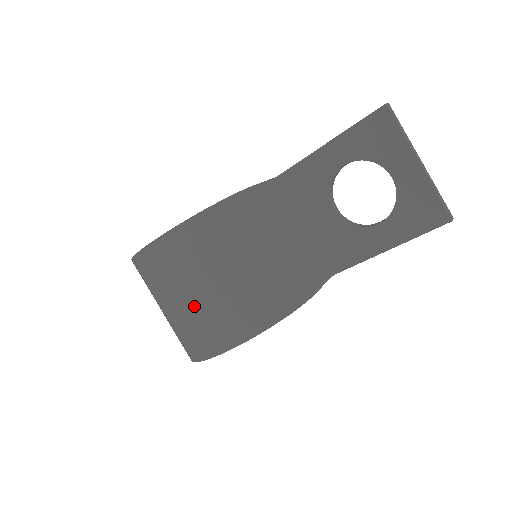
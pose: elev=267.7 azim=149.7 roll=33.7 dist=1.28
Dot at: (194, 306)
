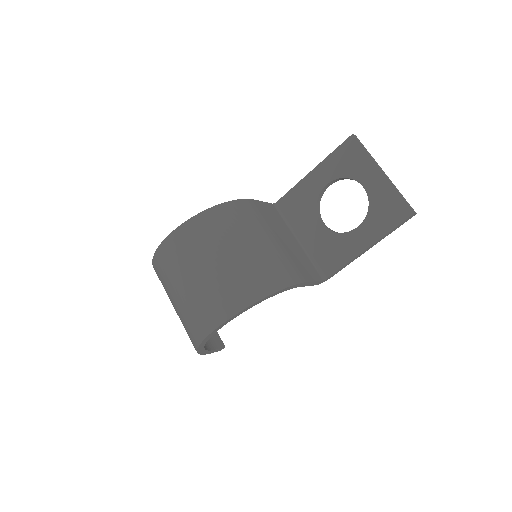
Dot at: (201, 283)
